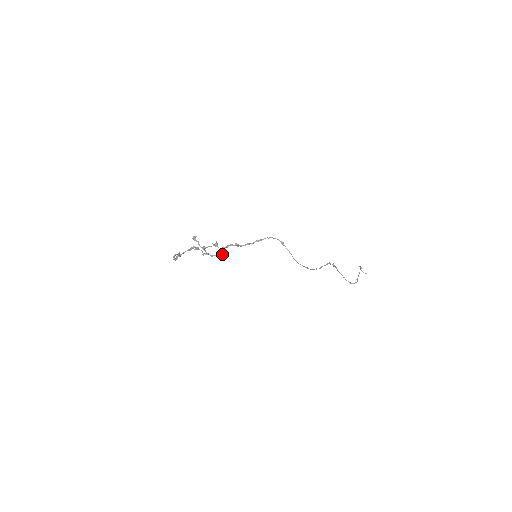
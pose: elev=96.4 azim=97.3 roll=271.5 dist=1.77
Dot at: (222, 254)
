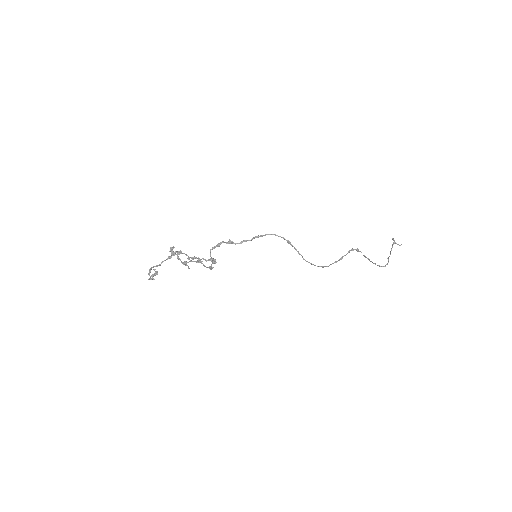
Dot at: (212, 260)
